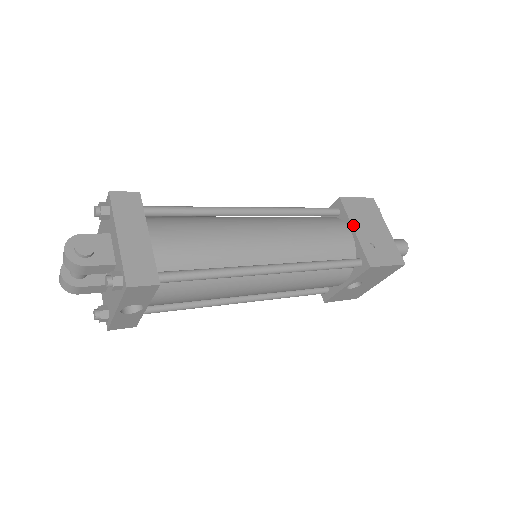
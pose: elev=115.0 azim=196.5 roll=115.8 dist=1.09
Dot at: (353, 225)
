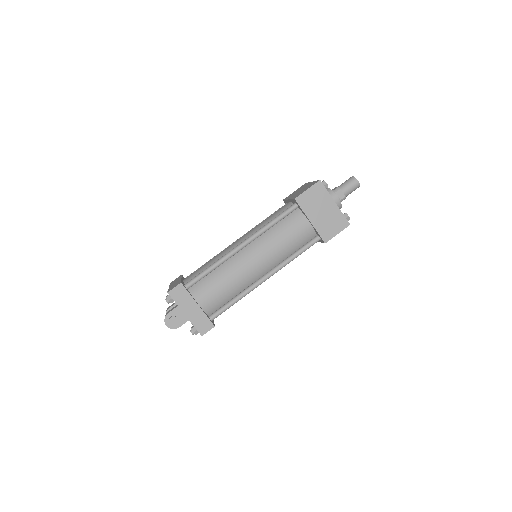
Dot at: (308, 217)
